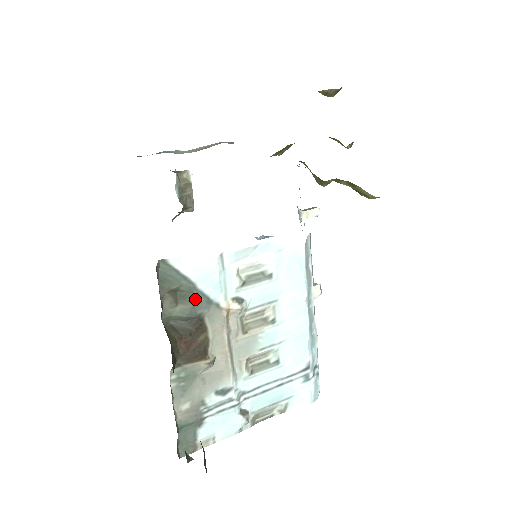
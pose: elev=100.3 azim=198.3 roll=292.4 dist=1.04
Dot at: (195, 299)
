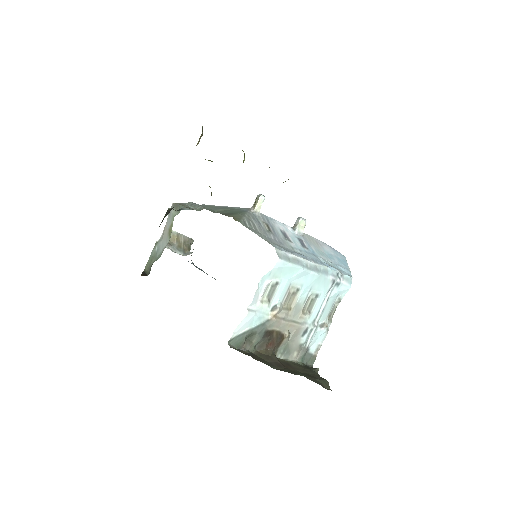
Dot at: (257, 332)
